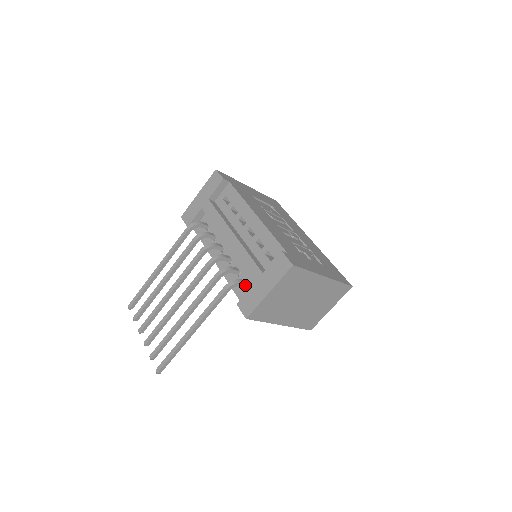
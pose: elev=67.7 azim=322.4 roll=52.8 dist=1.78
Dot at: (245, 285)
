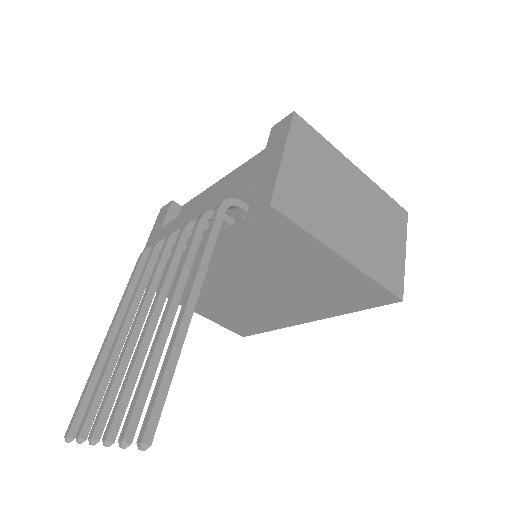
Dot at: occluded
